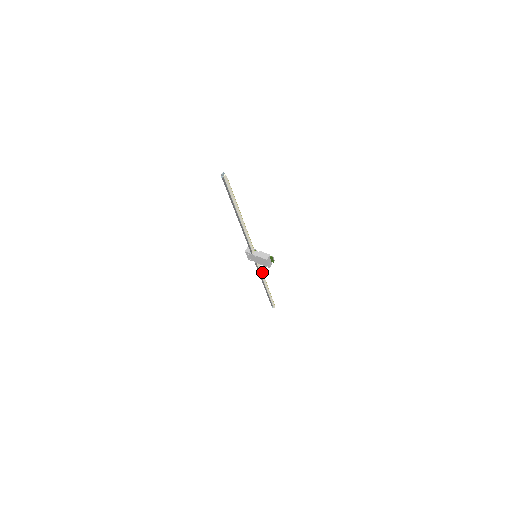
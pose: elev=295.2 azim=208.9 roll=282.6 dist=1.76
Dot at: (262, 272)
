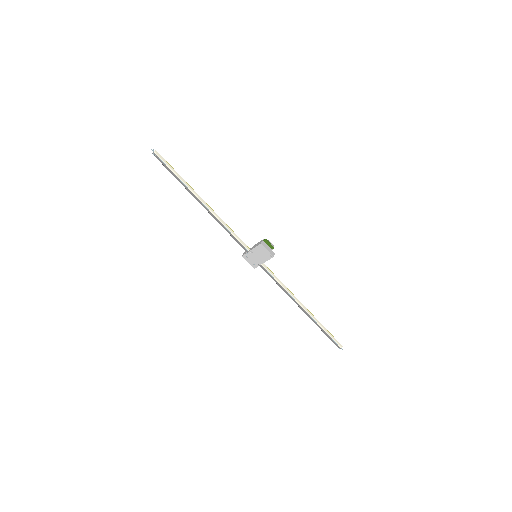
Dot at: (281, 283)
